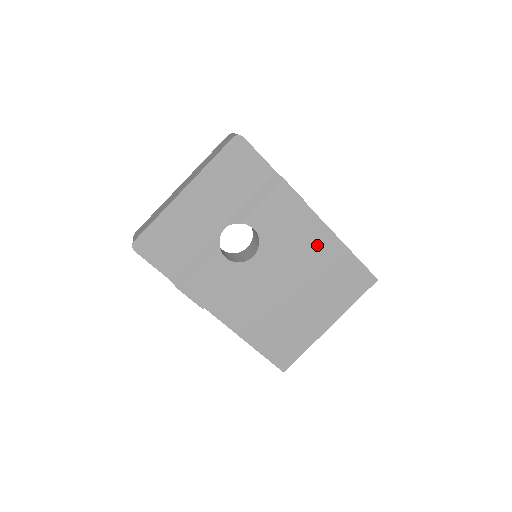
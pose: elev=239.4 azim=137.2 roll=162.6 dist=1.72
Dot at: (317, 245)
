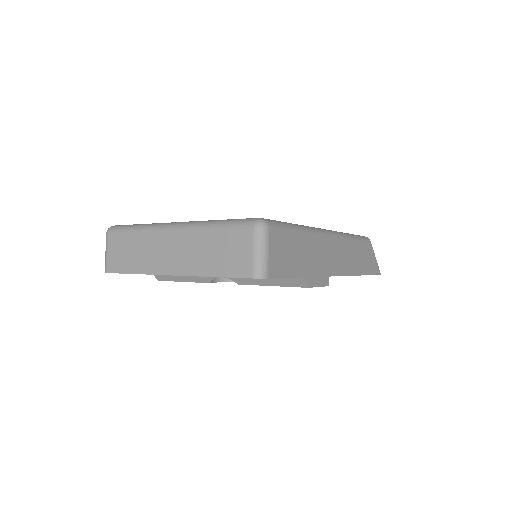
Dot at: occluded
